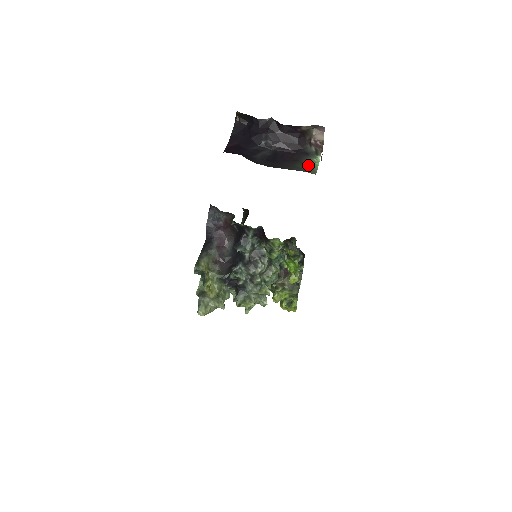
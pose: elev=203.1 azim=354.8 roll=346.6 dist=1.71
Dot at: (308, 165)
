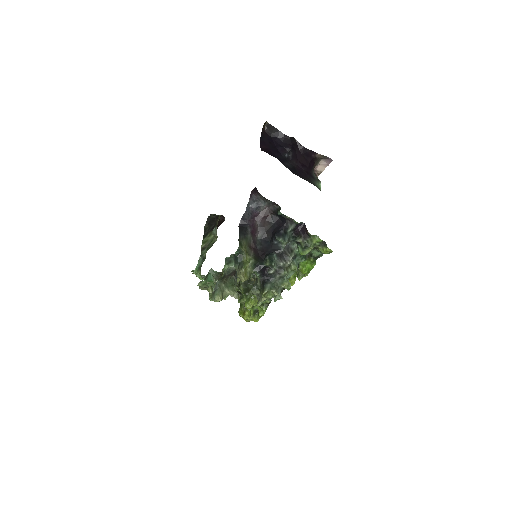
Dot at: (317, 186)
